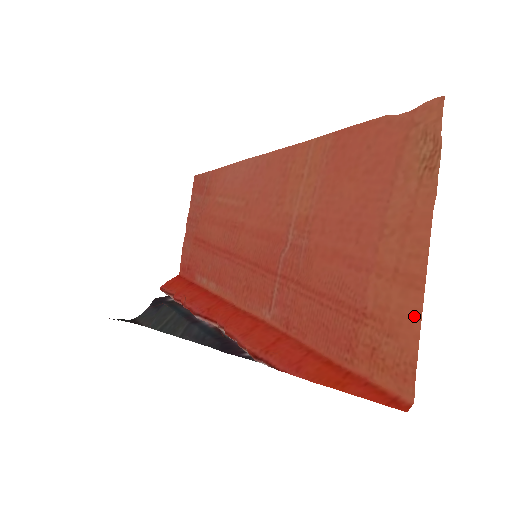
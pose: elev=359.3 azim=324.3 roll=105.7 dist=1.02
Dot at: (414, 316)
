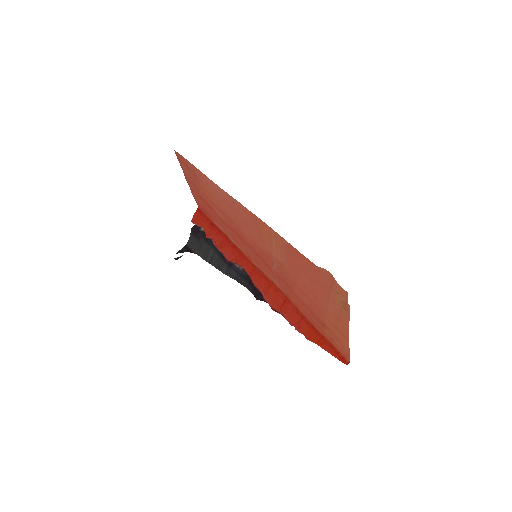
Dot at: (346, 345)
